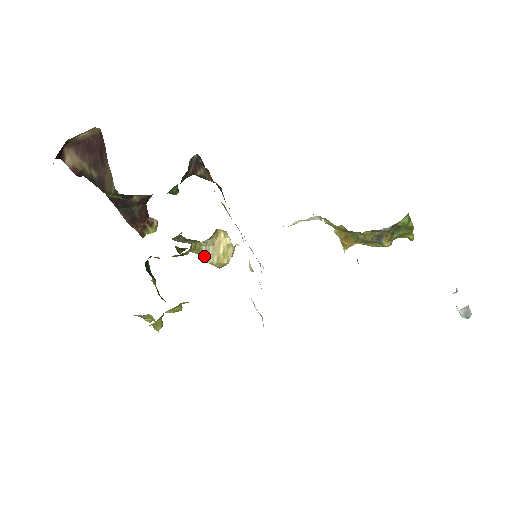
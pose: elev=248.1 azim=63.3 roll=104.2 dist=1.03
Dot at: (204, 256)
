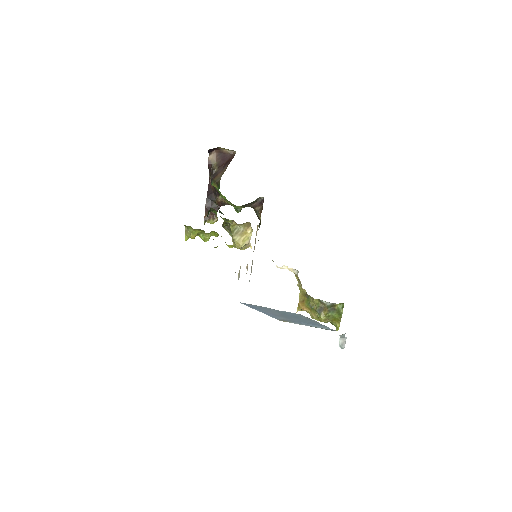
Dot at: (234, 233)
